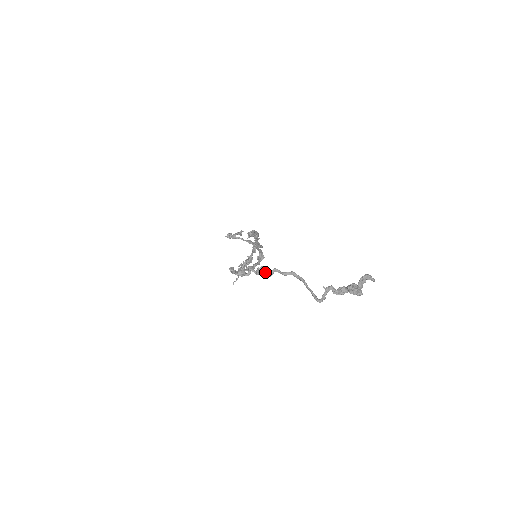
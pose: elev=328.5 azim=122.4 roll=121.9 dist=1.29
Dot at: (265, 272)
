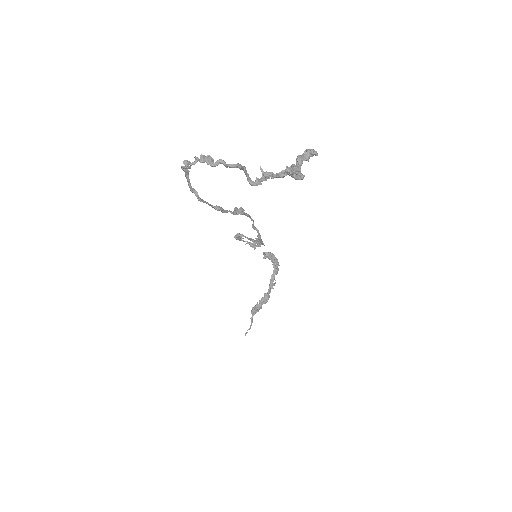
Dot at: (209, 158)
